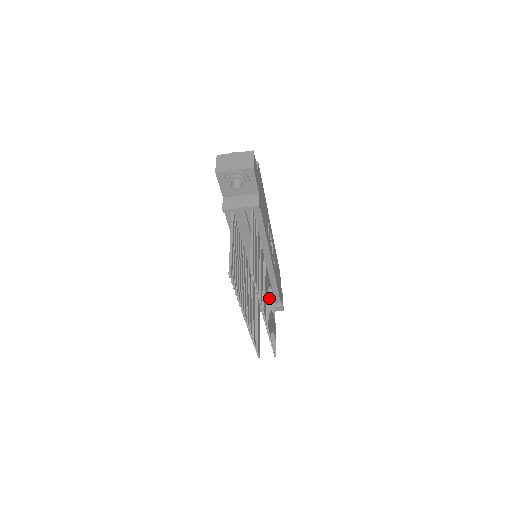
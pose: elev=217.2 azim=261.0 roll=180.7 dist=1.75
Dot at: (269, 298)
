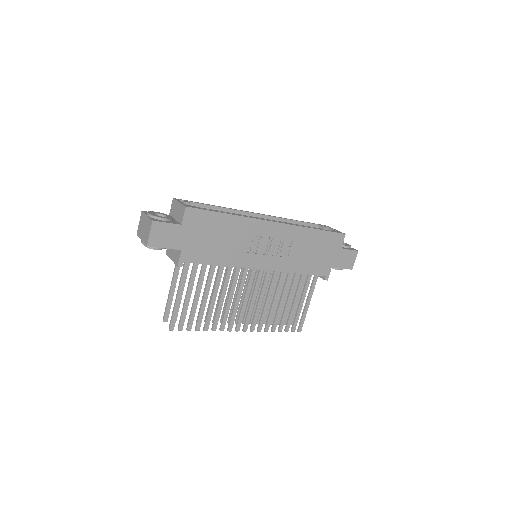
Dot at: (275, 293)
